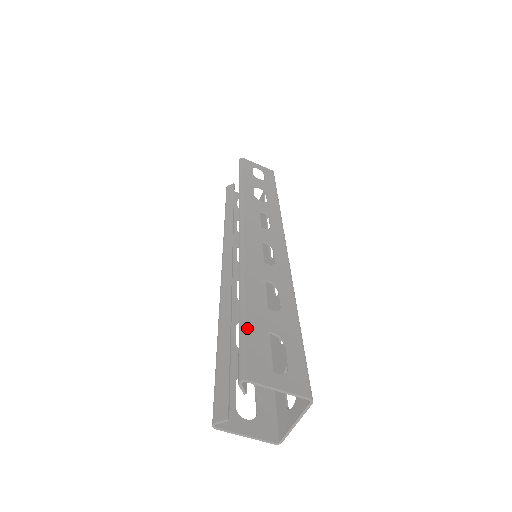
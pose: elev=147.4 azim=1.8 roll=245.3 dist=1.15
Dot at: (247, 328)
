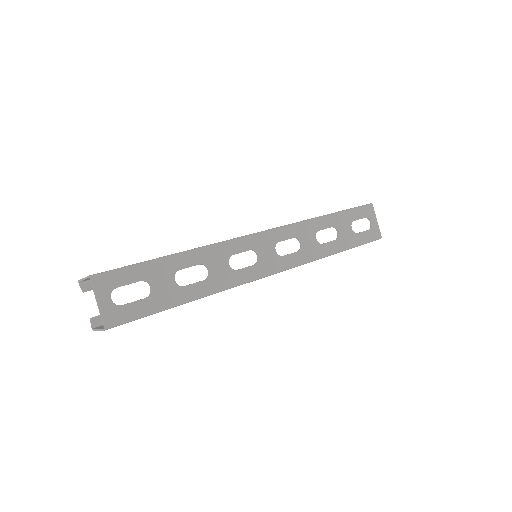
Dot at: occluded
